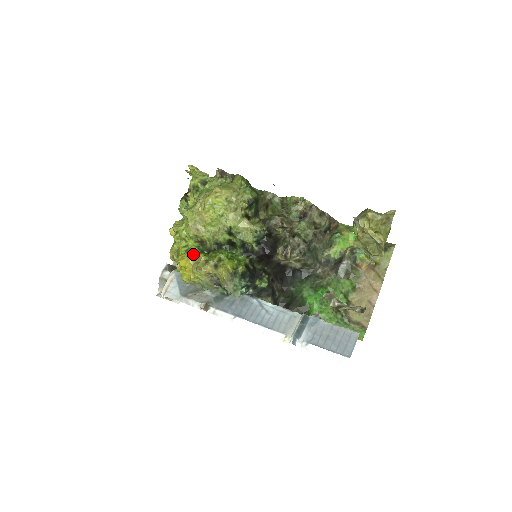
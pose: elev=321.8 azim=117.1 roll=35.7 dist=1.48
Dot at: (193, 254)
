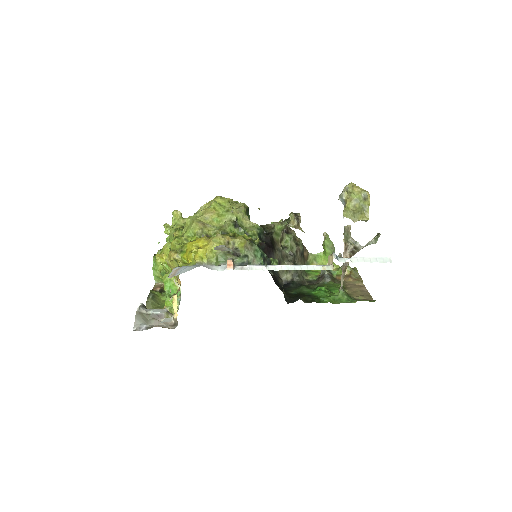
Dot at: occluded
